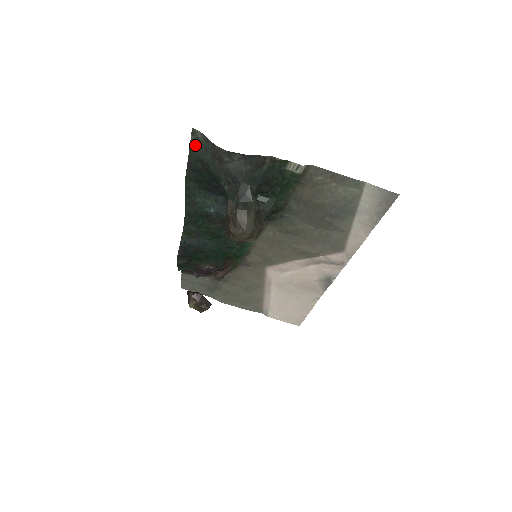
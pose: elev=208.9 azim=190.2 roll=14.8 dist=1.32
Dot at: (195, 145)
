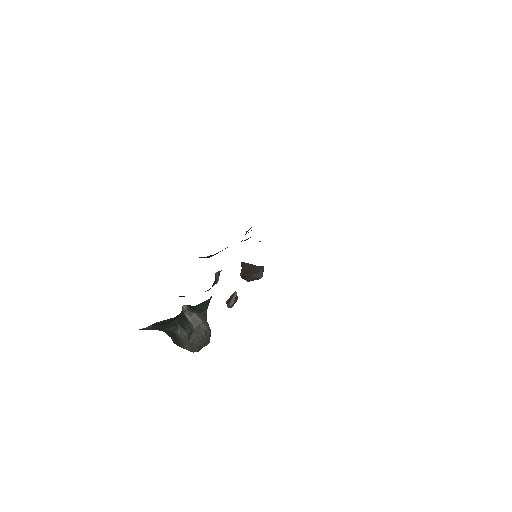
Dot at: occluded
